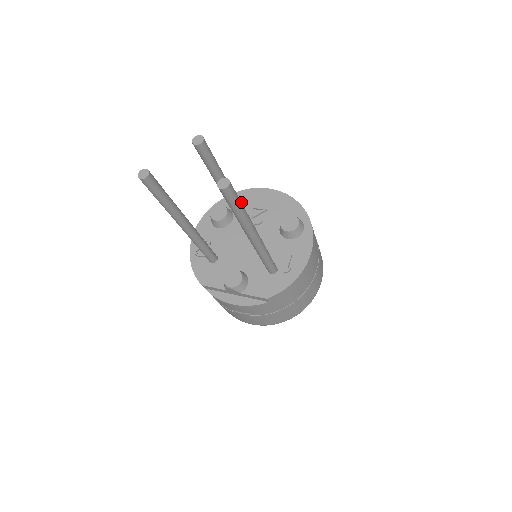
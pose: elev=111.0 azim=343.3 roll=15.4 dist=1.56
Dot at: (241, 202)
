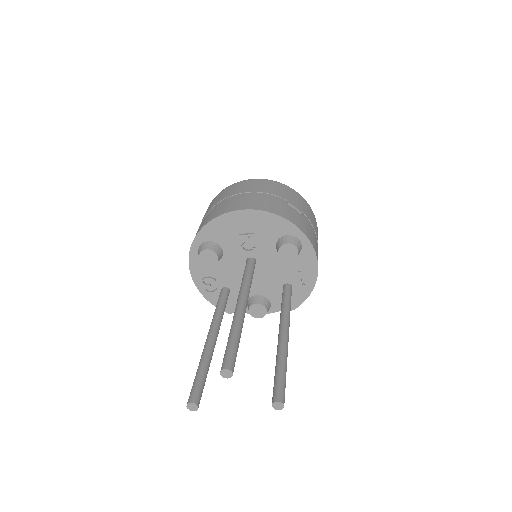
Dot at: (284, 374)
